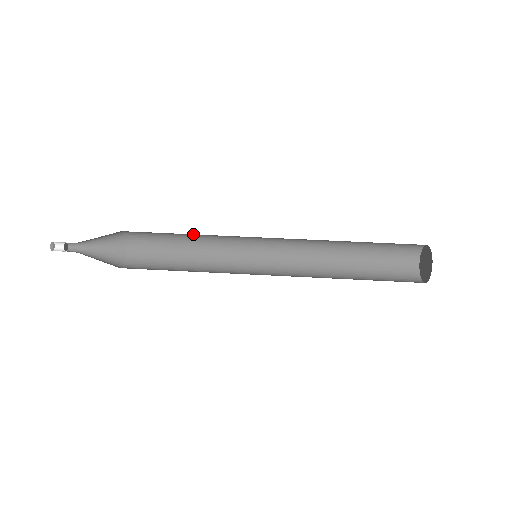
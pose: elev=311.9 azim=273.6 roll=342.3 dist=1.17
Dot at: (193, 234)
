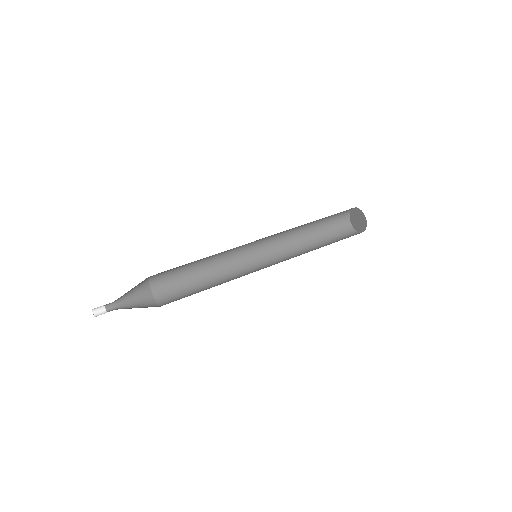
Dot at: occluded
